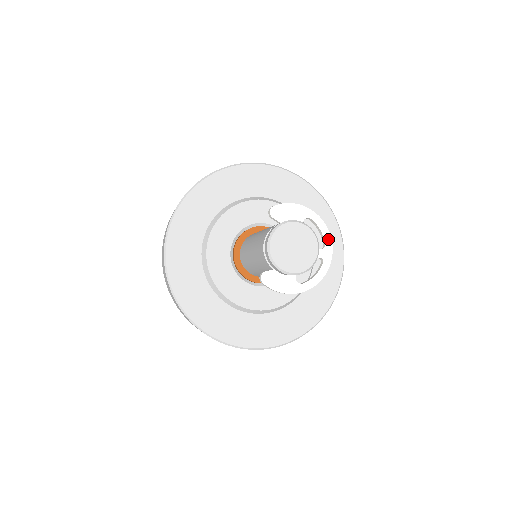
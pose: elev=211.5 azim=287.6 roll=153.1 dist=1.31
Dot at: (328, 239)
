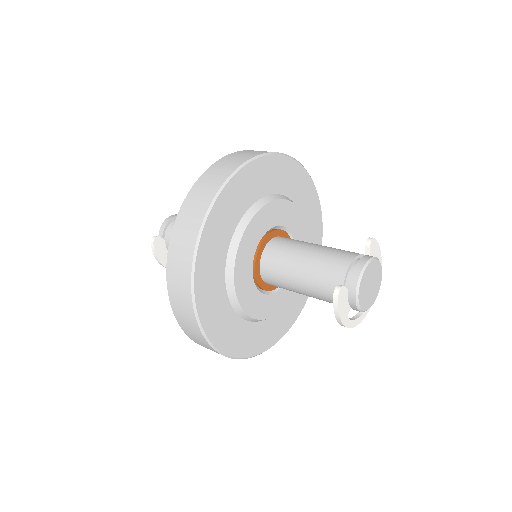
Dot at: occluded
